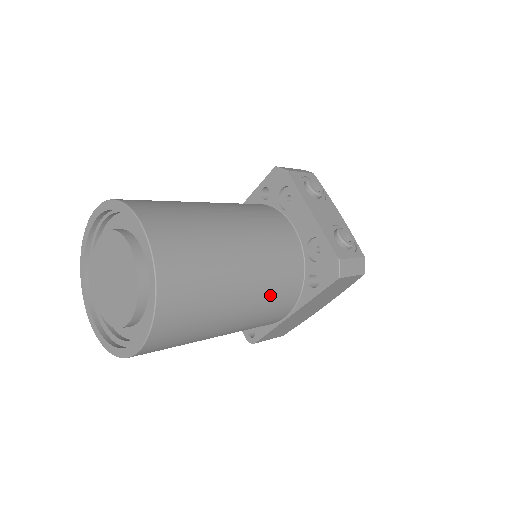
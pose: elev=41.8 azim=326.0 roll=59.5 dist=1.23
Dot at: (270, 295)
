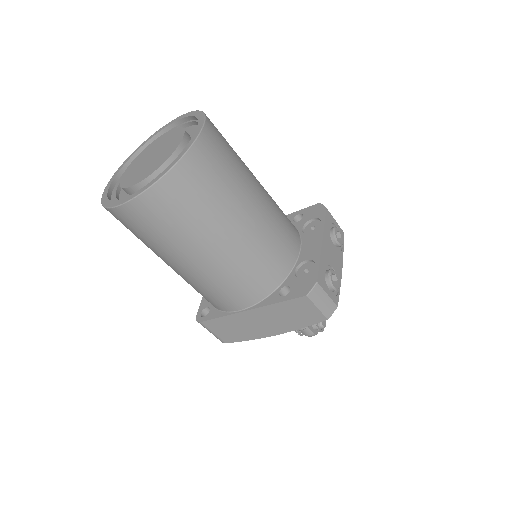
Dot at: (245, 268)
